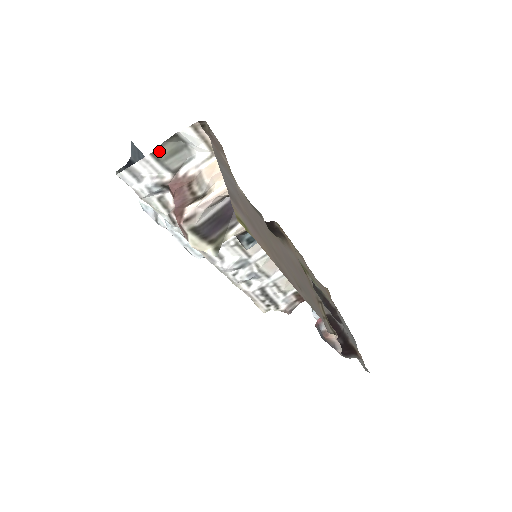
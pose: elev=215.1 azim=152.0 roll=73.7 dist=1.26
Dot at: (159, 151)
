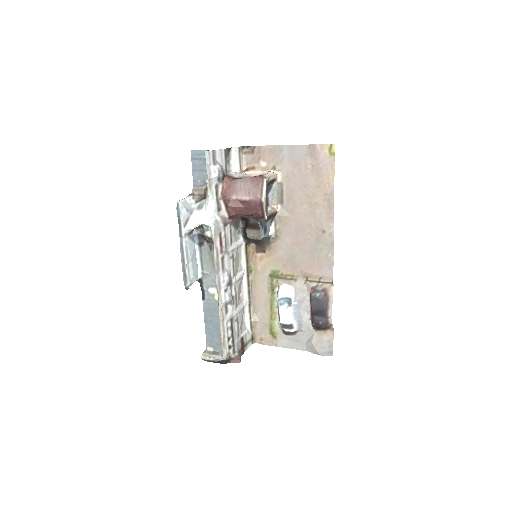
Dot at: occluded
